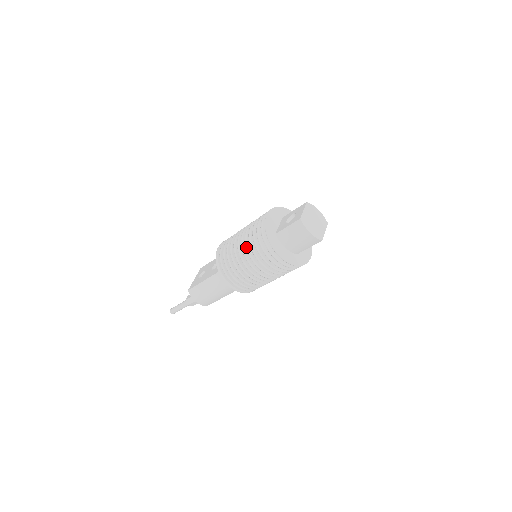
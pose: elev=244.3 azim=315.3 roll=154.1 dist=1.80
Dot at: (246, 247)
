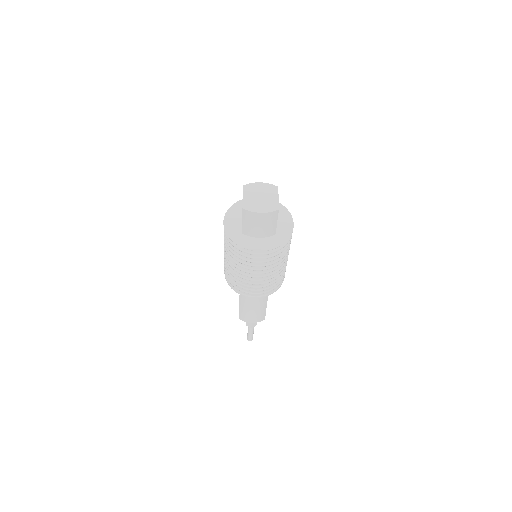
Dot at: (232, 261)
